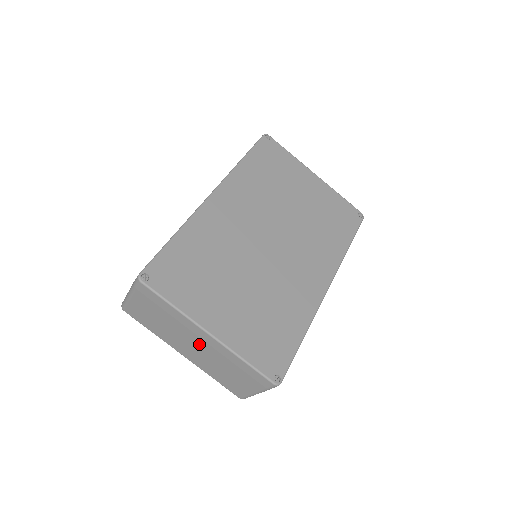
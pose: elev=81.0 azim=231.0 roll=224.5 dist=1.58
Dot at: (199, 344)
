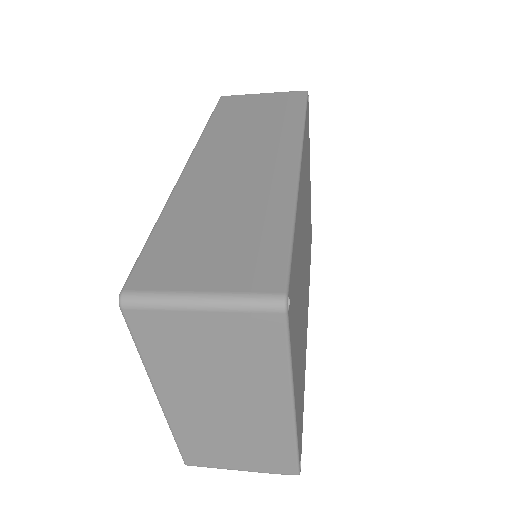
Dot at: (242, 408)
